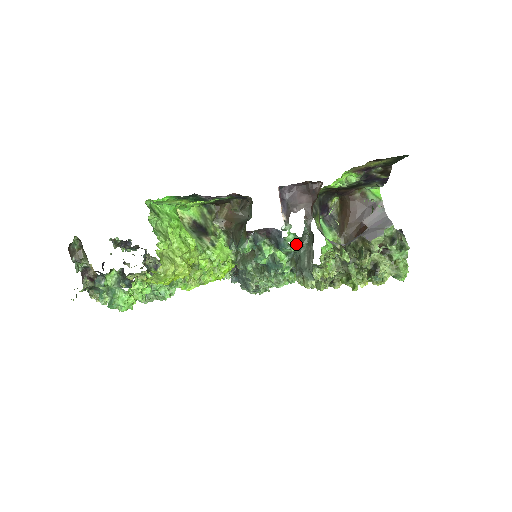
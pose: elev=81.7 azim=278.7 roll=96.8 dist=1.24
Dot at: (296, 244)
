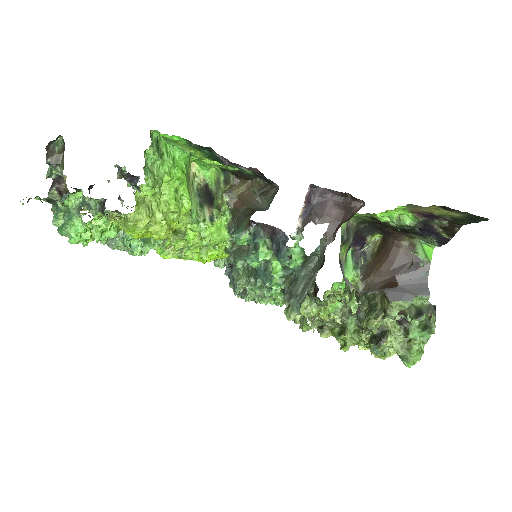
Dot at: (299, 261)
